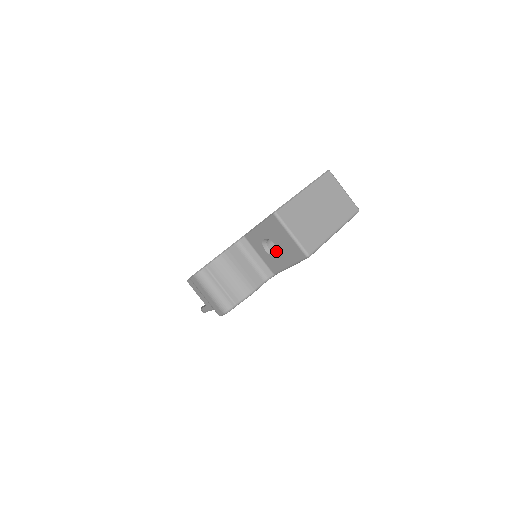
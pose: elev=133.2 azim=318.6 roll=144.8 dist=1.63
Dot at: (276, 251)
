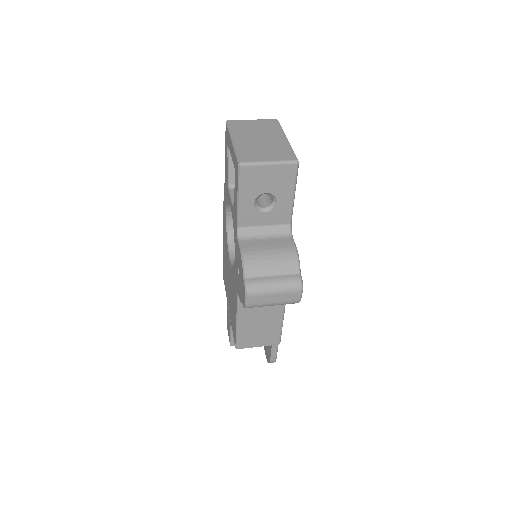
Dot at: (271, 202)
